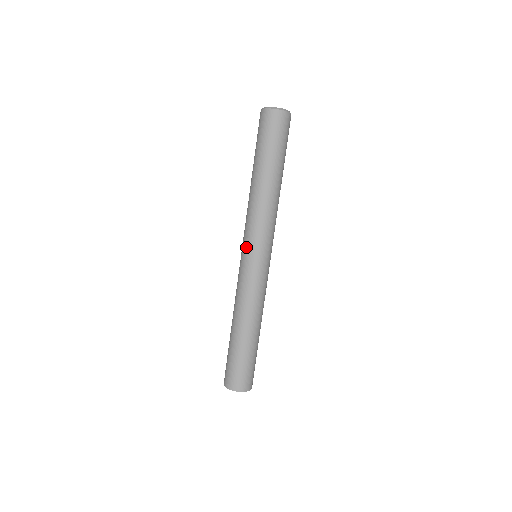
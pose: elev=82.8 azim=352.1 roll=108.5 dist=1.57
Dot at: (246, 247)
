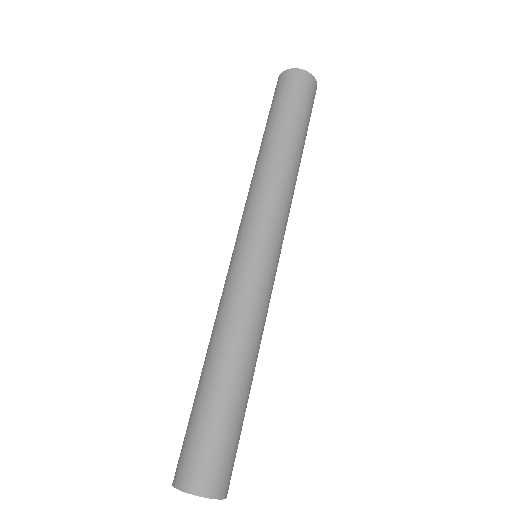
Dot at: occluded
